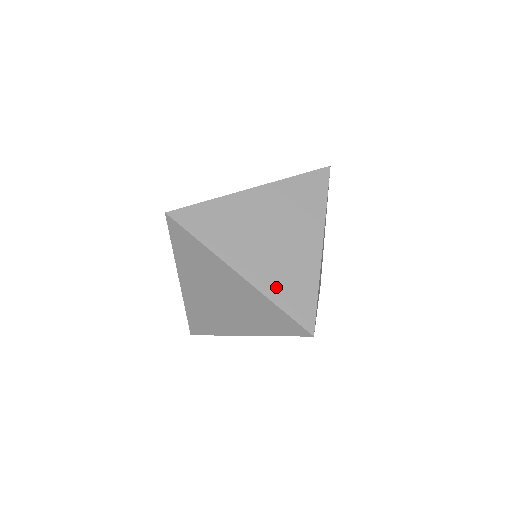
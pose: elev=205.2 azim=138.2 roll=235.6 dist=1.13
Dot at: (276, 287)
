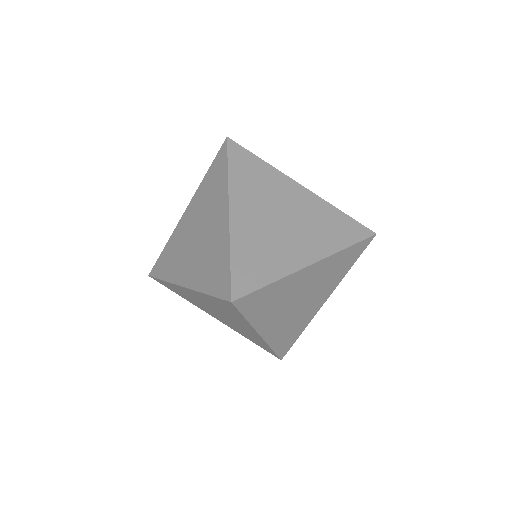
Dot at: occluded
